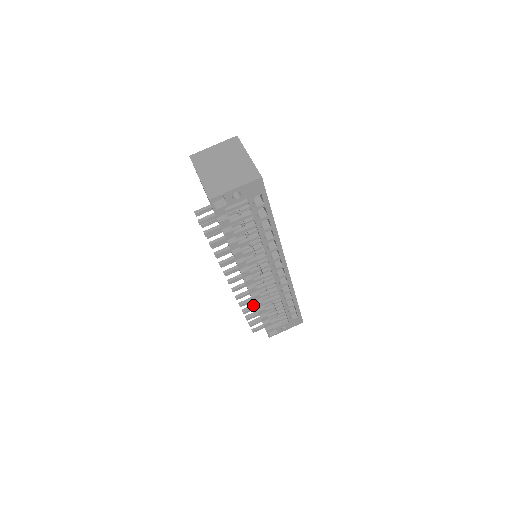
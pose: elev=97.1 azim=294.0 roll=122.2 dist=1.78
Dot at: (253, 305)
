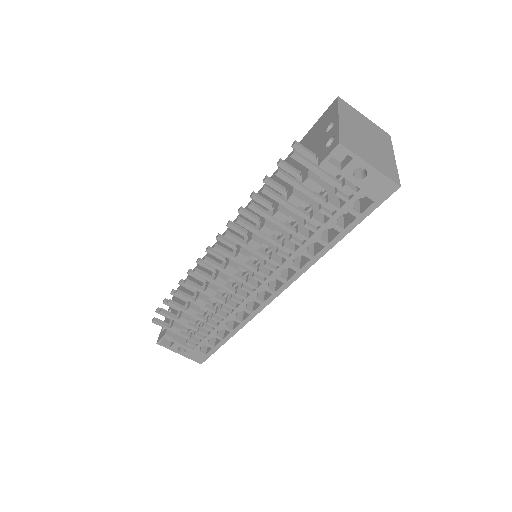
Dot at: occluded
